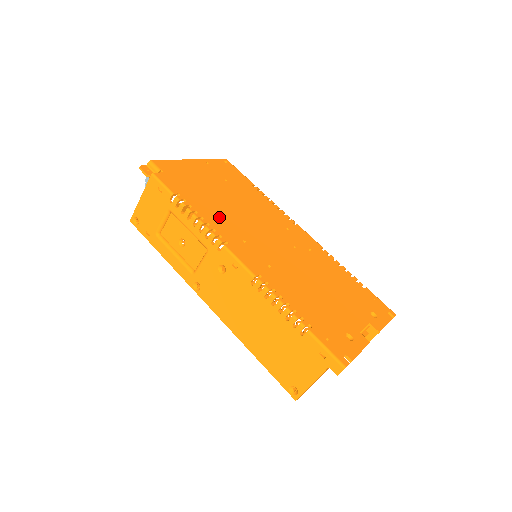
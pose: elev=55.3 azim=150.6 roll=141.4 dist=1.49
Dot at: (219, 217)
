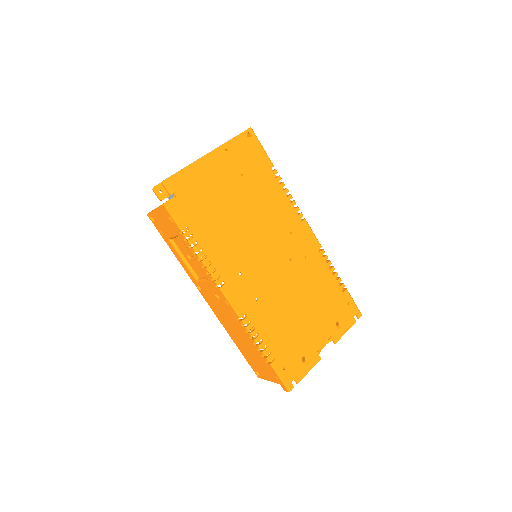
Dot at: (222, 247)
